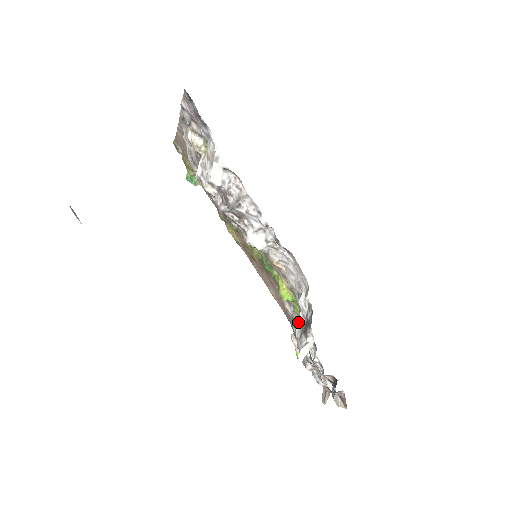
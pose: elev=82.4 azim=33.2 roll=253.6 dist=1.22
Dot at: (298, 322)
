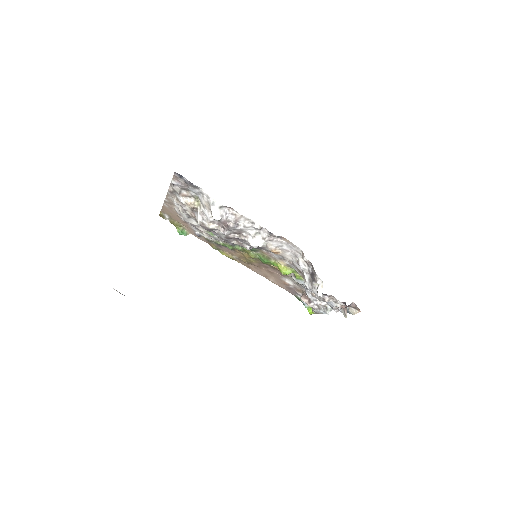
Dot at: (305, 279)
